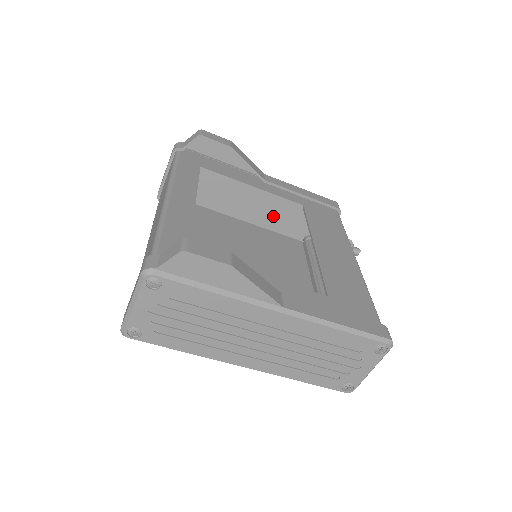
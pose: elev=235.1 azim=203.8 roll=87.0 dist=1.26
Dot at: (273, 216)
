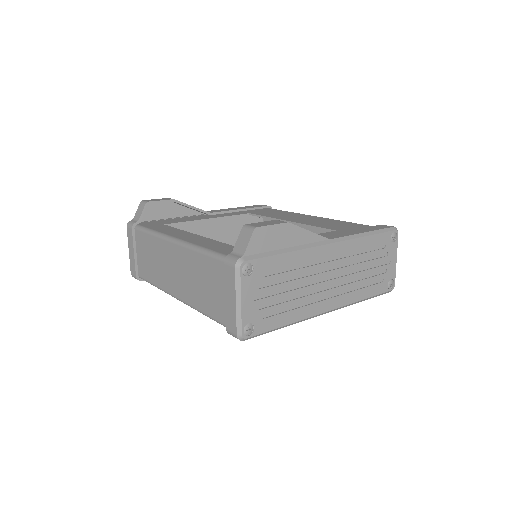
Dot at: (226, 243)
